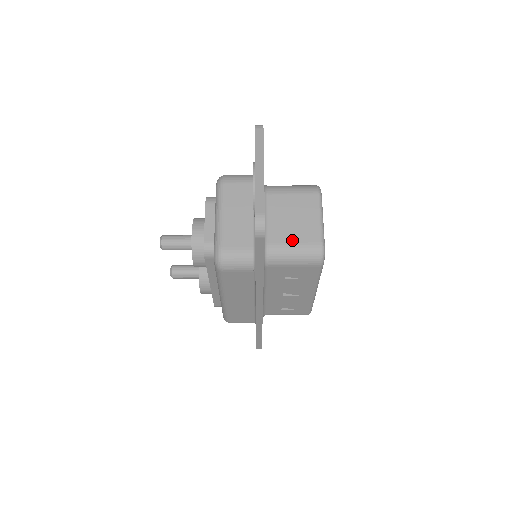
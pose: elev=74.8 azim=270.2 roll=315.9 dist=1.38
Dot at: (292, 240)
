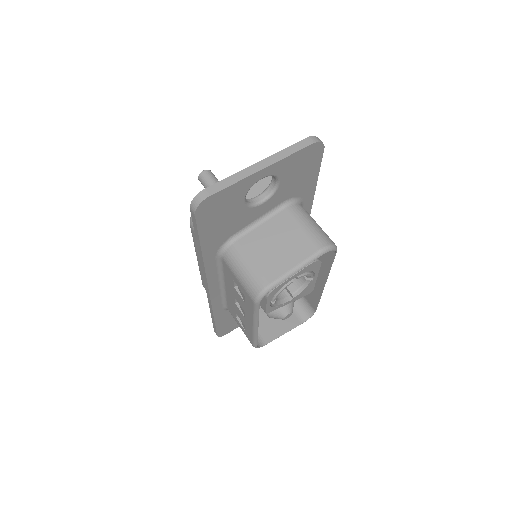
Dot at: (254, 258)
